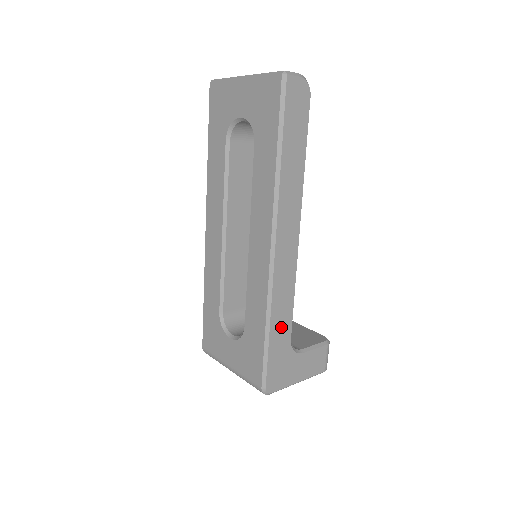
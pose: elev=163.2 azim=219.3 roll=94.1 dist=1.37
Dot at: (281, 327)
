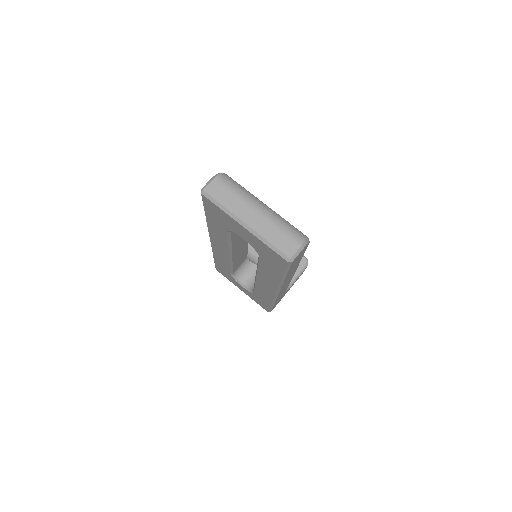
Dot at: occluded
